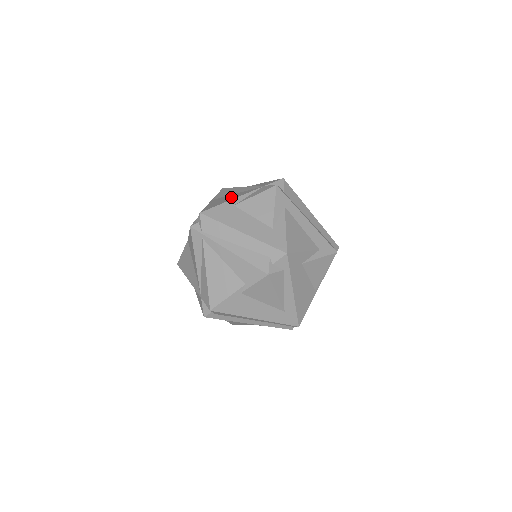
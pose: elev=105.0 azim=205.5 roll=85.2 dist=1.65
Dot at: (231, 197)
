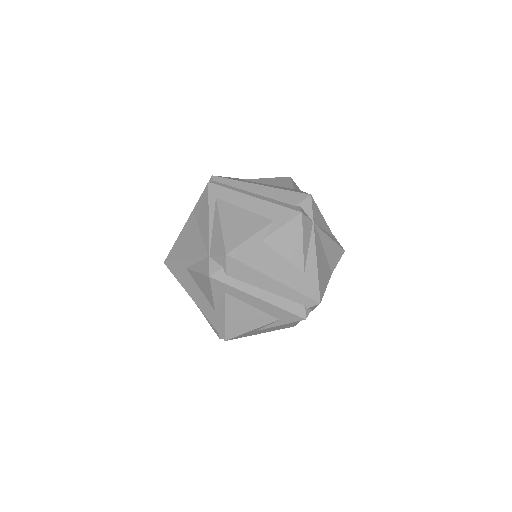
Dot at: (189, 246)
